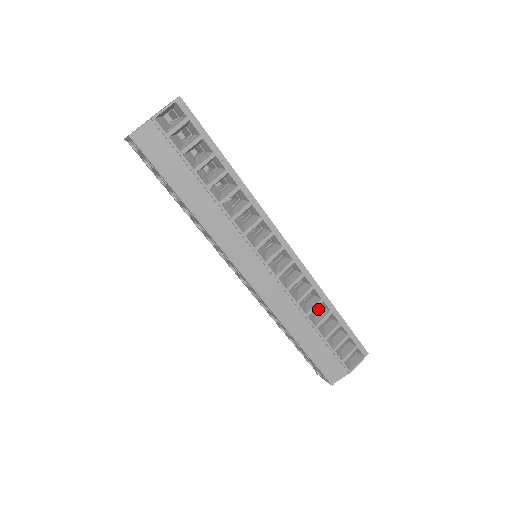
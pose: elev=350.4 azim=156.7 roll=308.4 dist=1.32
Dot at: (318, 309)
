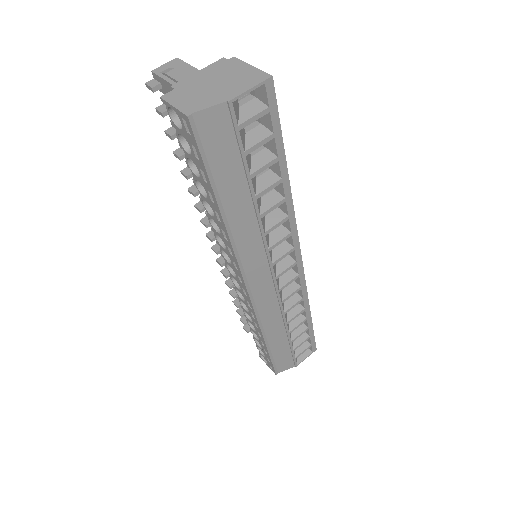
Dot at: occluded
